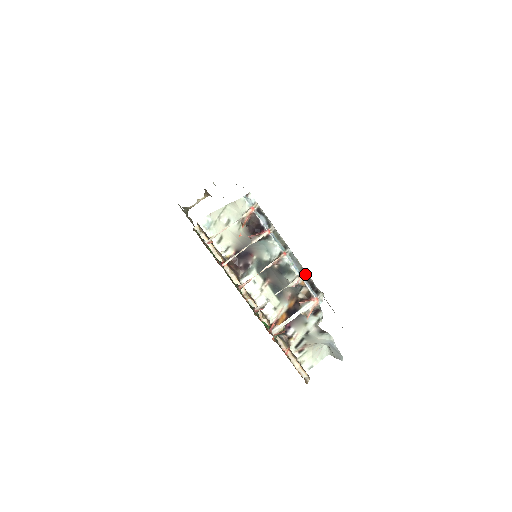
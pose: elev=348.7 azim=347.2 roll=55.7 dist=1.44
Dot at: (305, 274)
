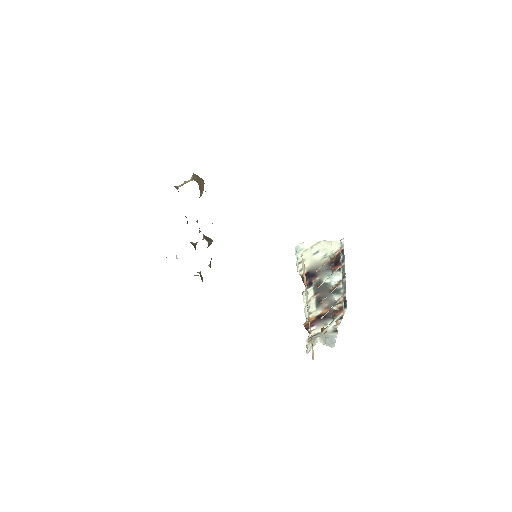
Dot at: (345, 295)
